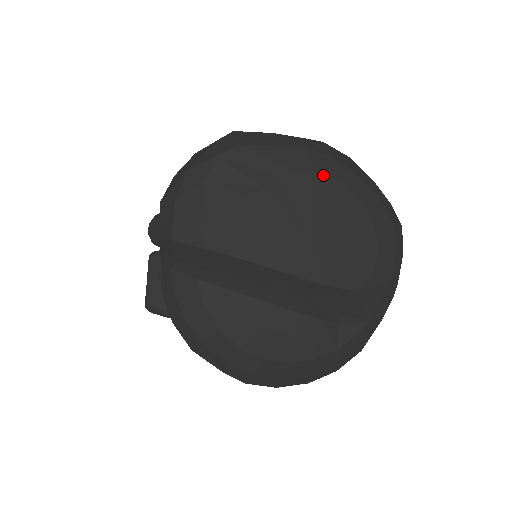
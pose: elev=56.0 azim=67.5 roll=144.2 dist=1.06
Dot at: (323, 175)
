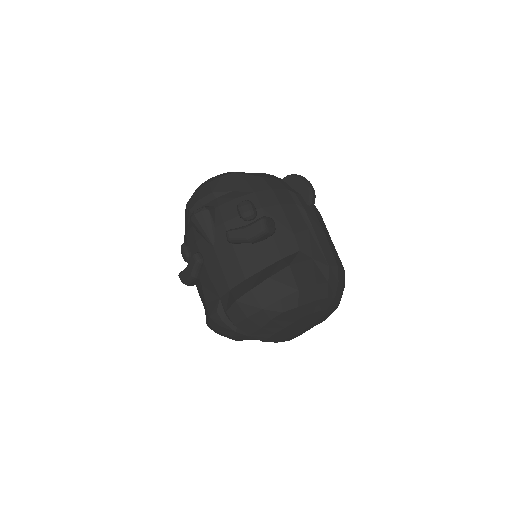
Dot at: (324, 311)
